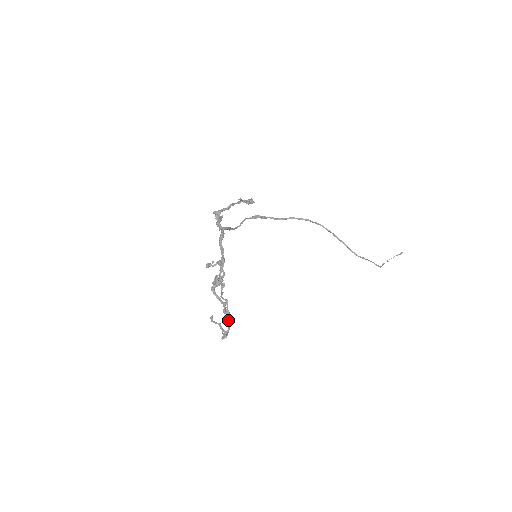
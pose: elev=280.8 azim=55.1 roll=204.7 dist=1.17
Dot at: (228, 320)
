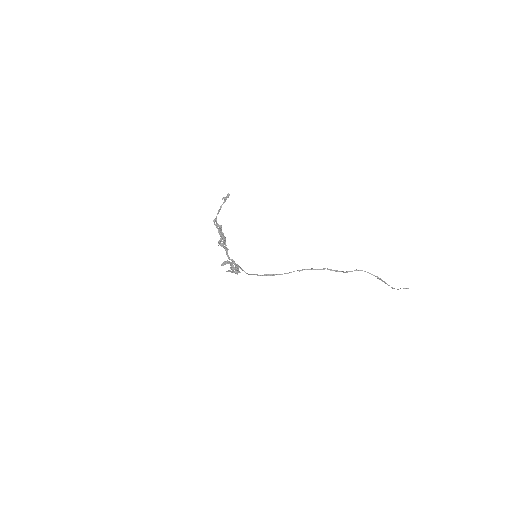
Dot at: occluded
